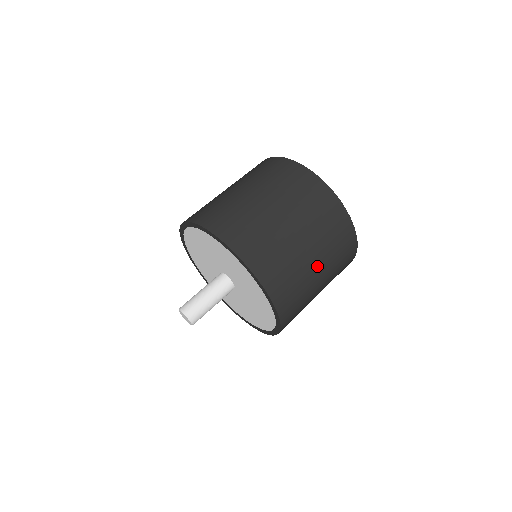
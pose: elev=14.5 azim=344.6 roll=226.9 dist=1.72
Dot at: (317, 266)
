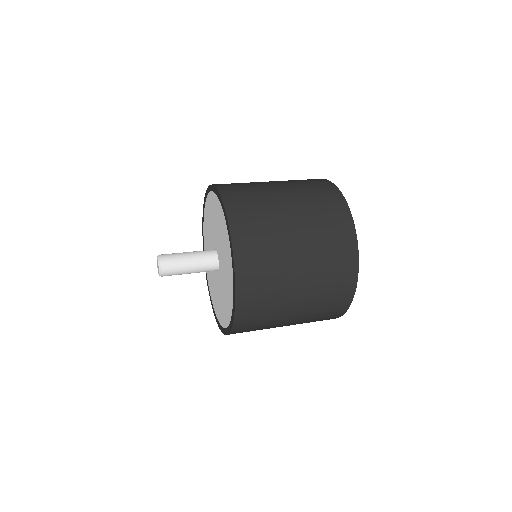
Dot at: (293, 220)
